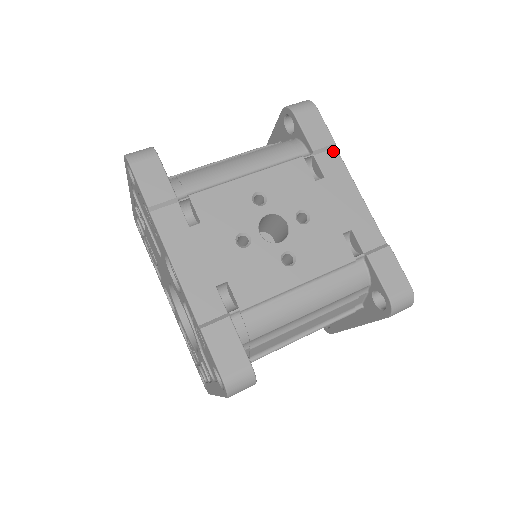
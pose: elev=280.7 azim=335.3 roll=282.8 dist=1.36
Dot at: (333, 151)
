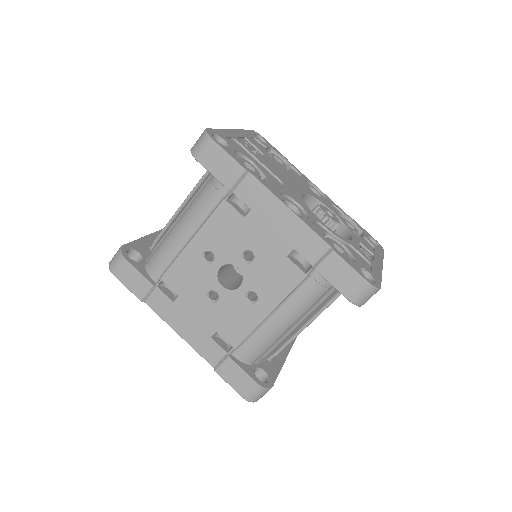
Dot at: (248, 178)
